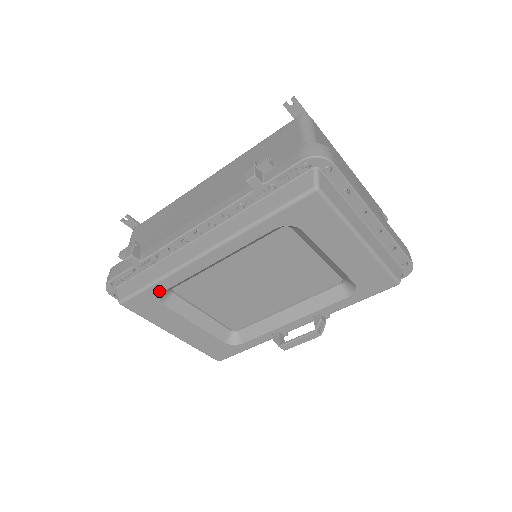
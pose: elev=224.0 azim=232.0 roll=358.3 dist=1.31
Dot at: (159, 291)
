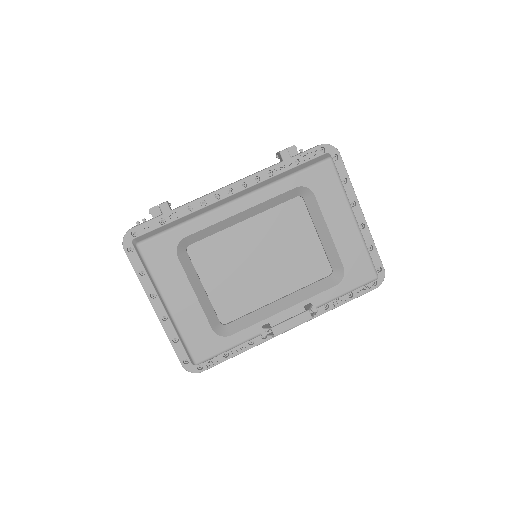
Dot at: (181, 236)
